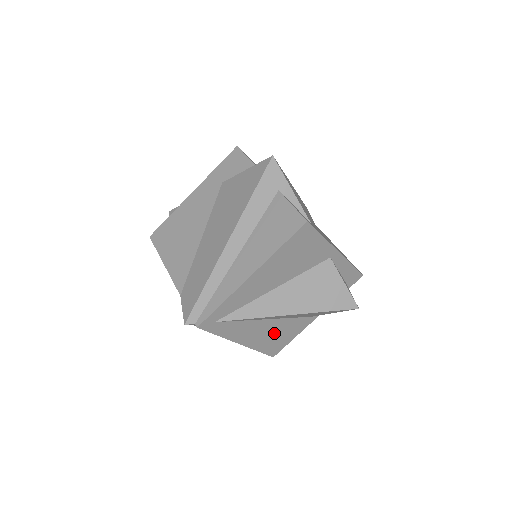
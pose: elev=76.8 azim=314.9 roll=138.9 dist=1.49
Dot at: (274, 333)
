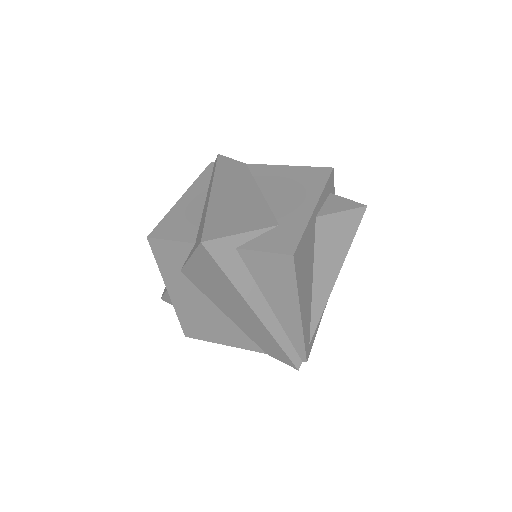
Dot at: occluded
